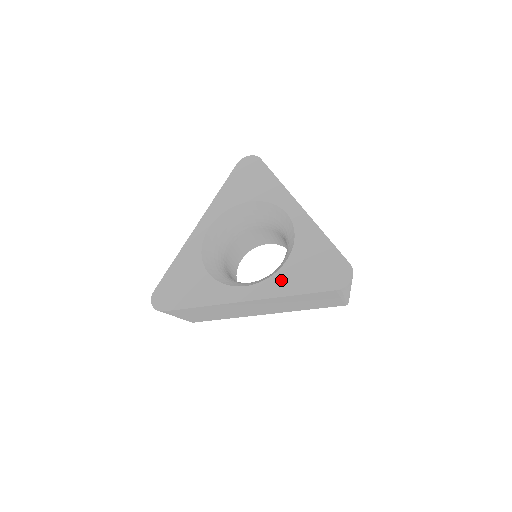
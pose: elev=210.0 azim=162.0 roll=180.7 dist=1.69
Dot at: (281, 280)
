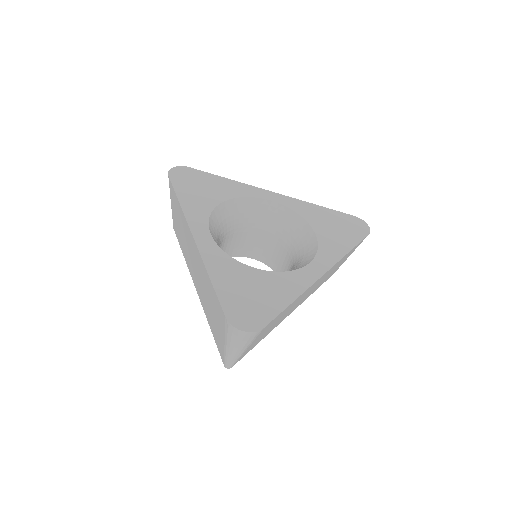
Dot at: (329, 245)
